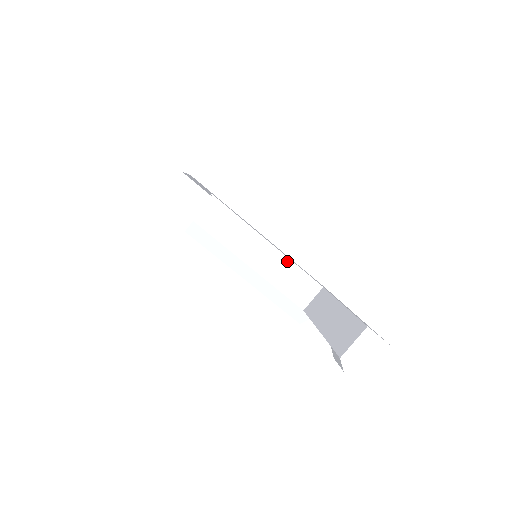
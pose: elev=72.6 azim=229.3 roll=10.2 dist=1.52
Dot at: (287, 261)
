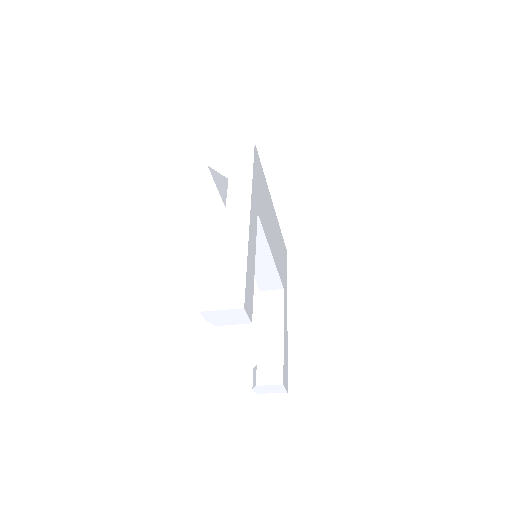
Dot at: (274, 269)
